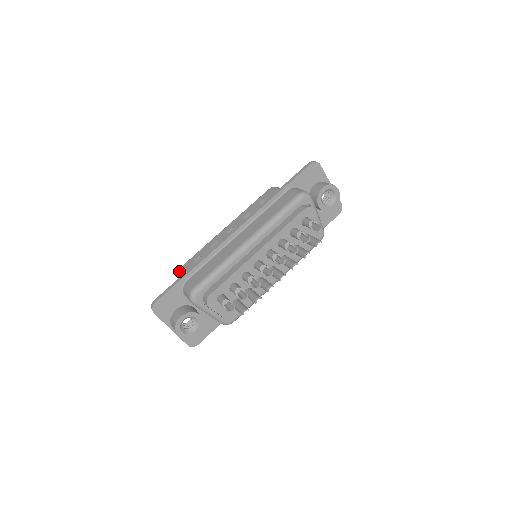
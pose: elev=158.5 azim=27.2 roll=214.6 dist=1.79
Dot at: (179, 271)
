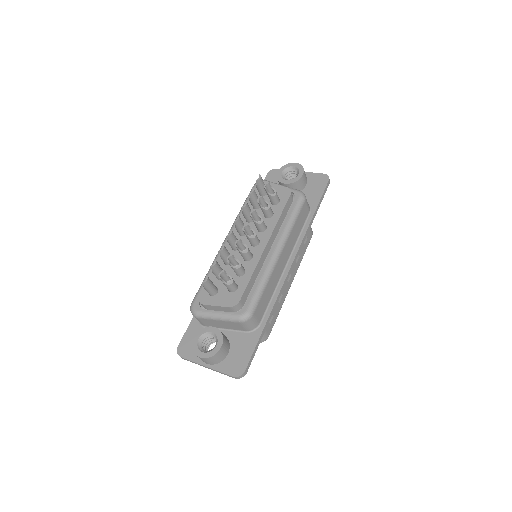
Dot at: occluded
